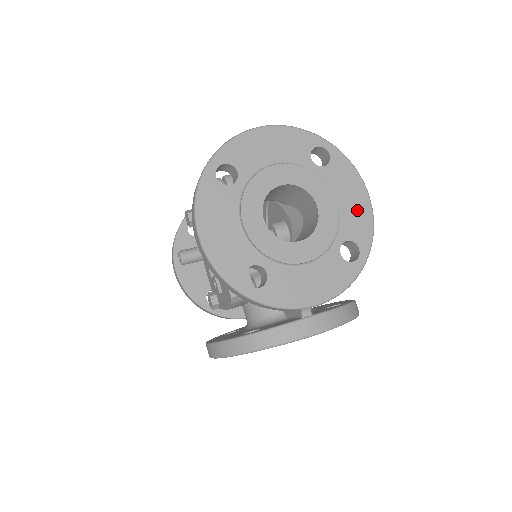
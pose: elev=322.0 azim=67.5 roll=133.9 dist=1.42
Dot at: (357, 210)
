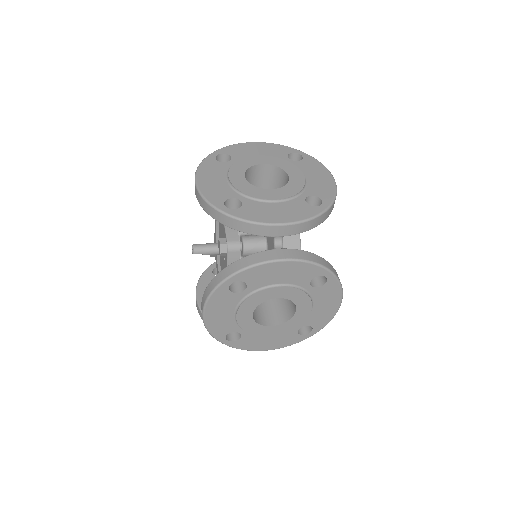
Dot at: (322, 183)
